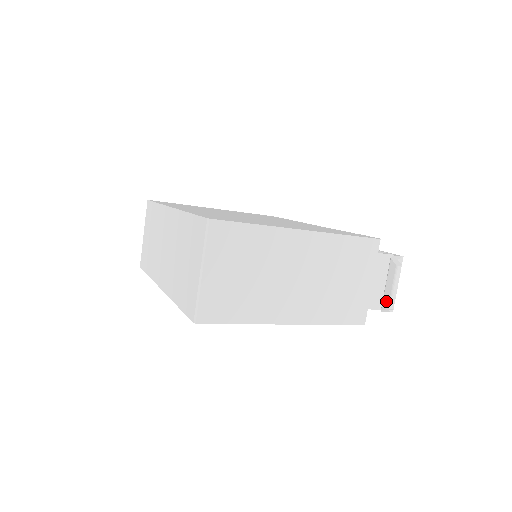
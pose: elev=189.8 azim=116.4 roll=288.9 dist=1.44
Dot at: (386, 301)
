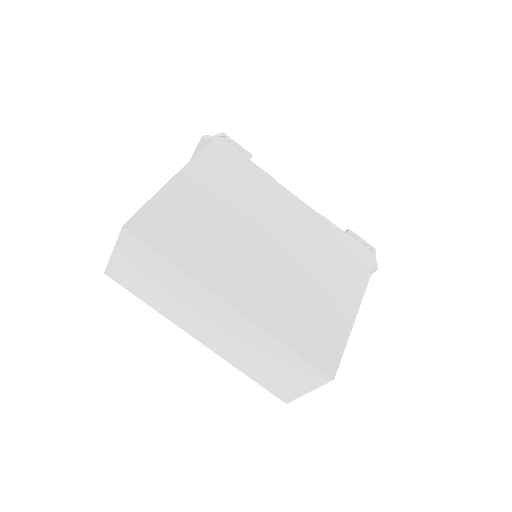
Dot at: occluded
